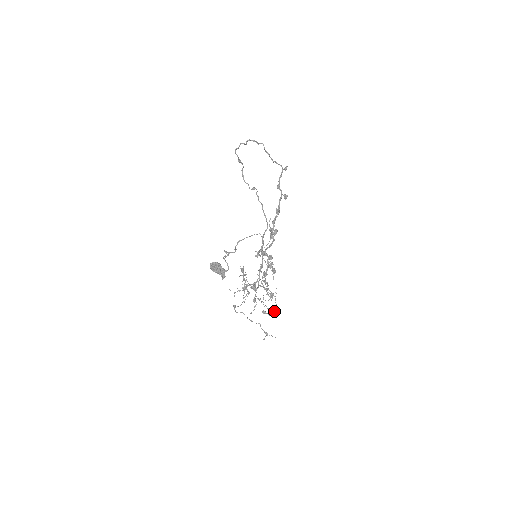
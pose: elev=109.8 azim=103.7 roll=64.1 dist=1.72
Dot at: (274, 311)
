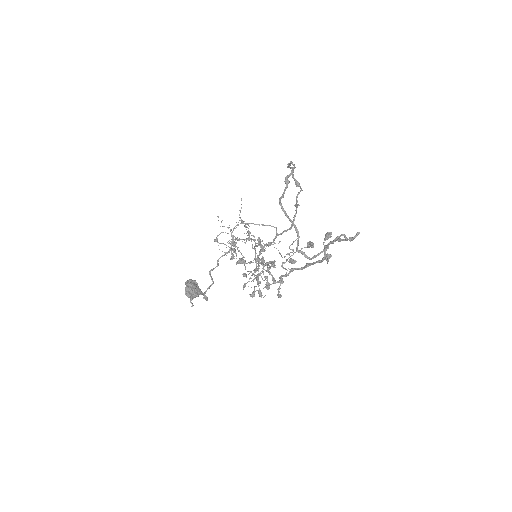
Dot at: occluded
